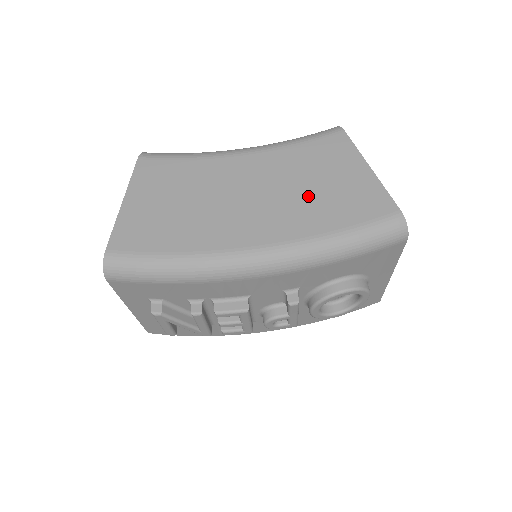
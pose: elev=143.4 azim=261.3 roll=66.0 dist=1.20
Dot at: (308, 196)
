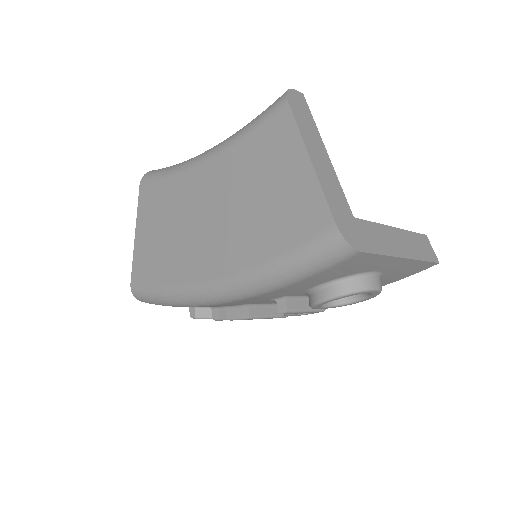
Dot at: (250, 212)
